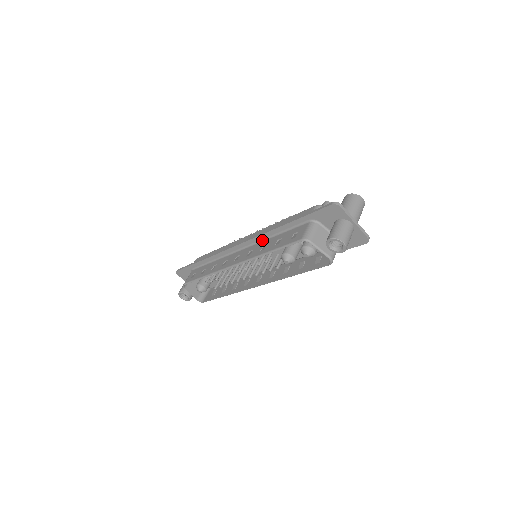
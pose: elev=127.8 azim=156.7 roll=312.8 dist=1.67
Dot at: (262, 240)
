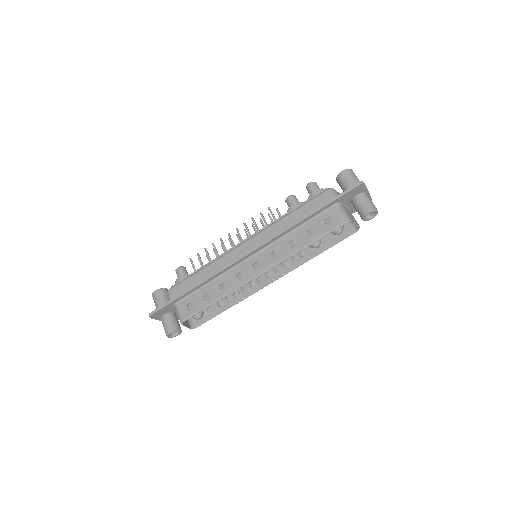
Dot at: (279, 239)
